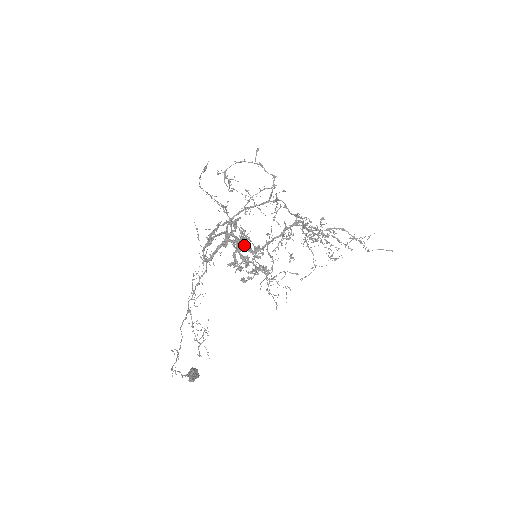
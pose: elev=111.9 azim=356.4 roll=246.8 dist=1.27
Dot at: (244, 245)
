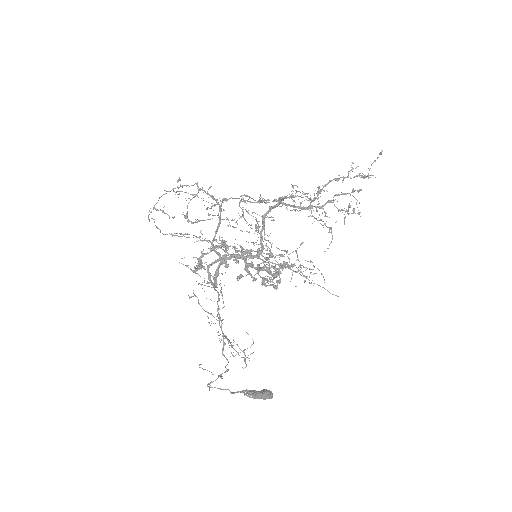
Dot at: (244, 256)
